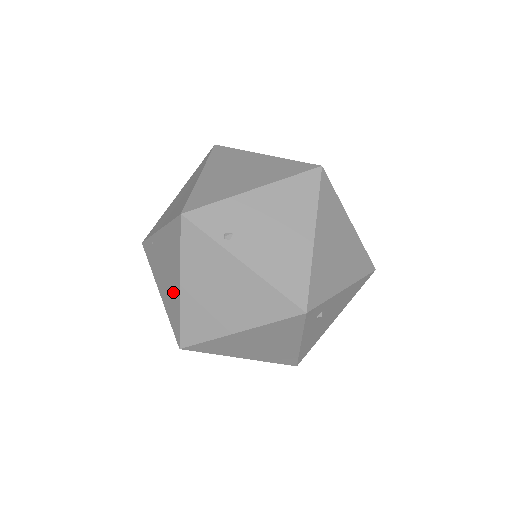
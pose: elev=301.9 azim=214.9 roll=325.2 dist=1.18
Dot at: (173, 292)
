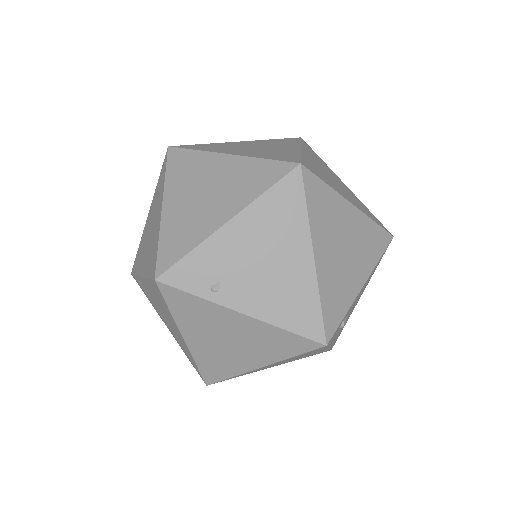
Dot at: (179, 339)
